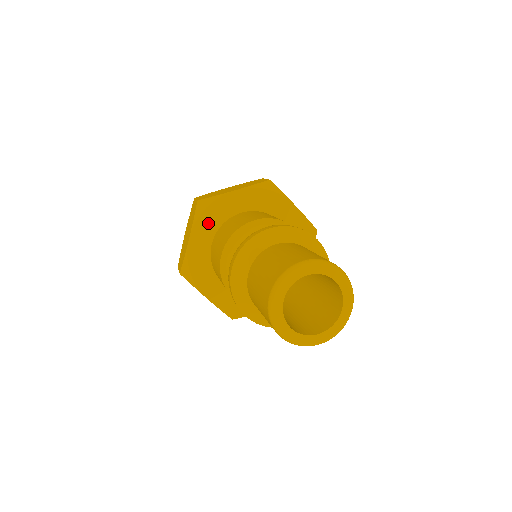
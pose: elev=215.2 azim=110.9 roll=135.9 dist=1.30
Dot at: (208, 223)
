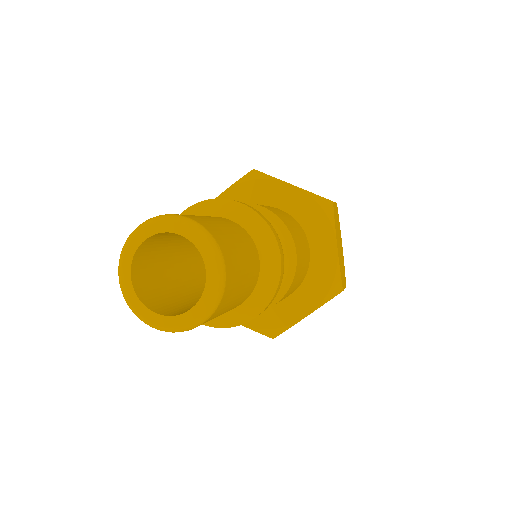
Dot at: occluded
